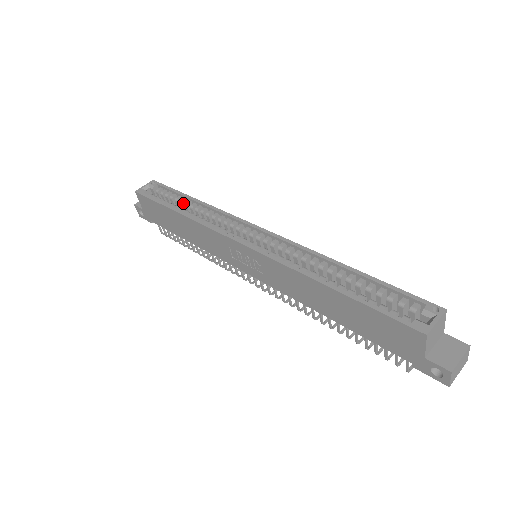
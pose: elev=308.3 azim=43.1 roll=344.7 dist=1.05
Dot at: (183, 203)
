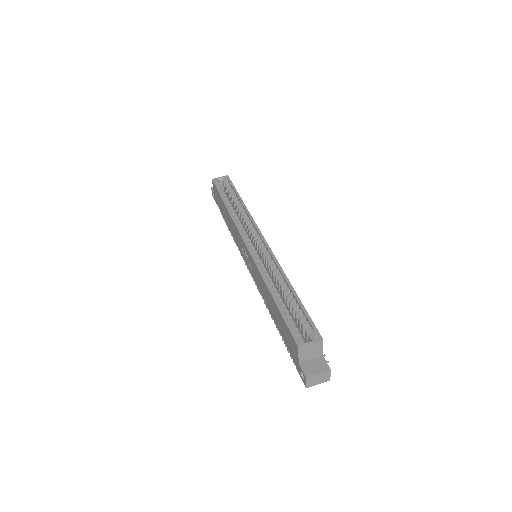
Dot at: (235, 200)
